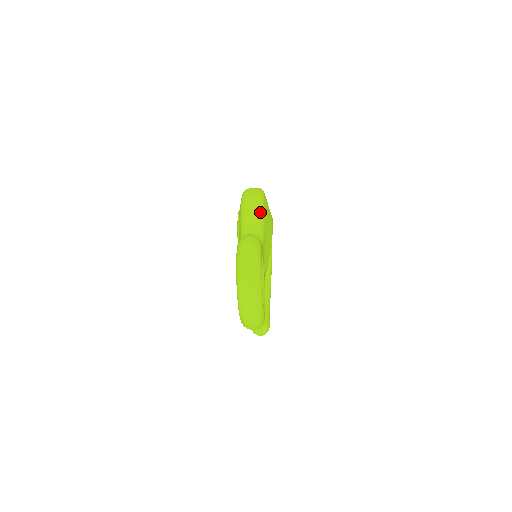
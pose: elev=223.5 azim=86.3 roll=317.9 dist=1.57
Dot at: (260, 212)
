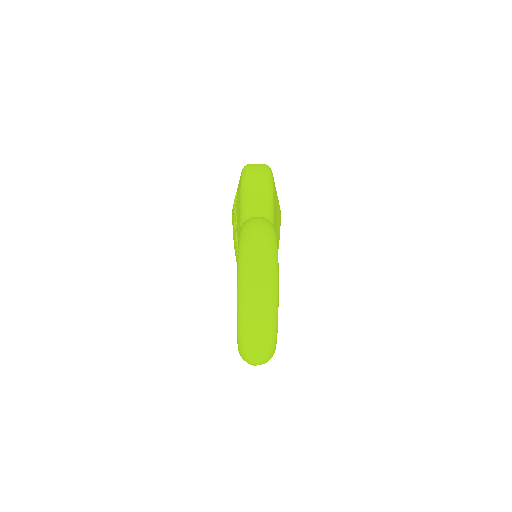
Dot at: (268, 192)
